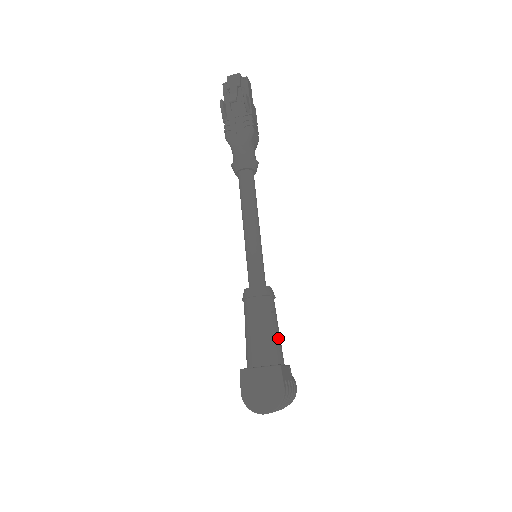
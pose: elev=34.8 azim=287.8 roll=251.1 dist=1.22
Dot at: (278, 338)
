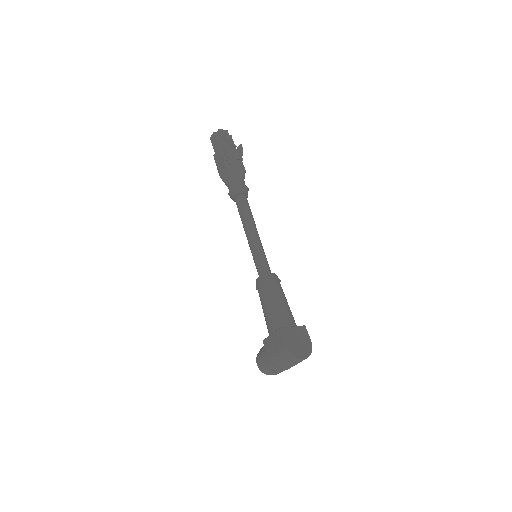
Dot at: occluded
